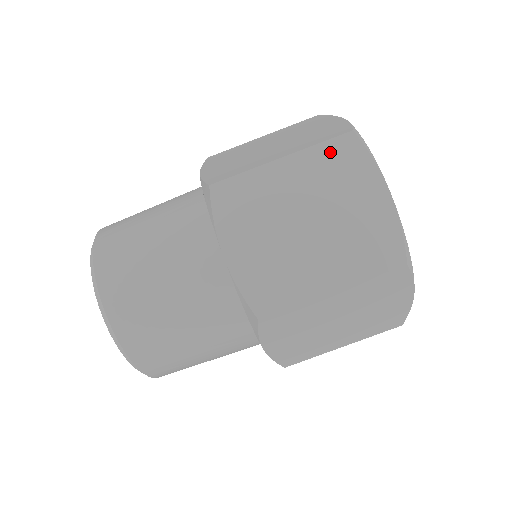
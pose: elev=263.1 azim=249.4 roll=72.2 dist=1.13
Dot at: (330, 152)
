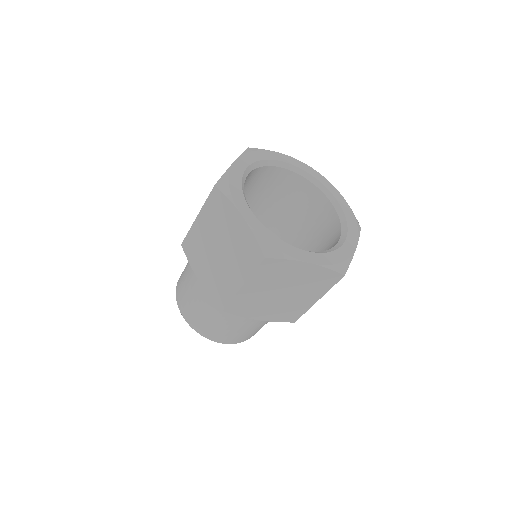
Dot at: (263, 271)
